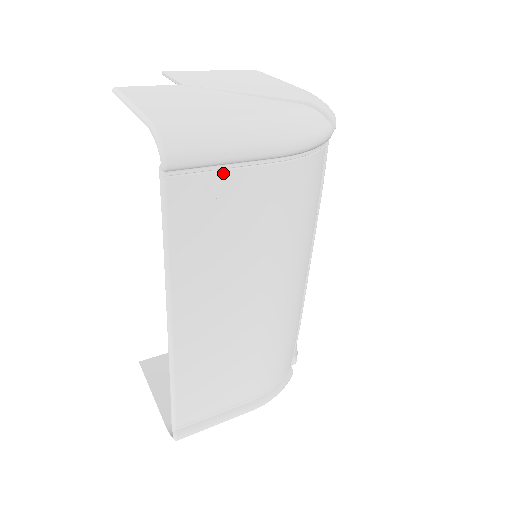
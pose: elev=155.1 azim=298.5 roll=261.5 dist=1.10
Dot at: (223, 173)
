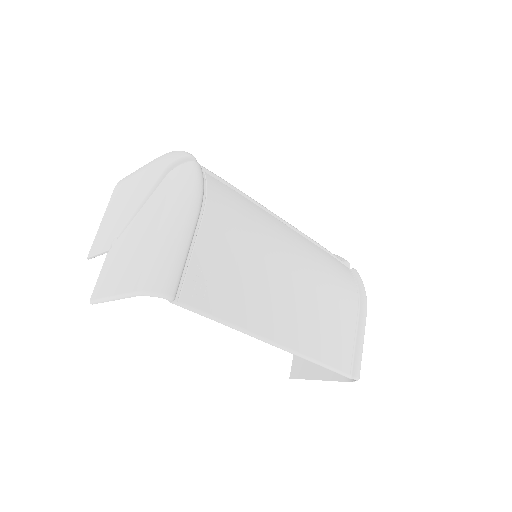
Dot at: (192, 260)
